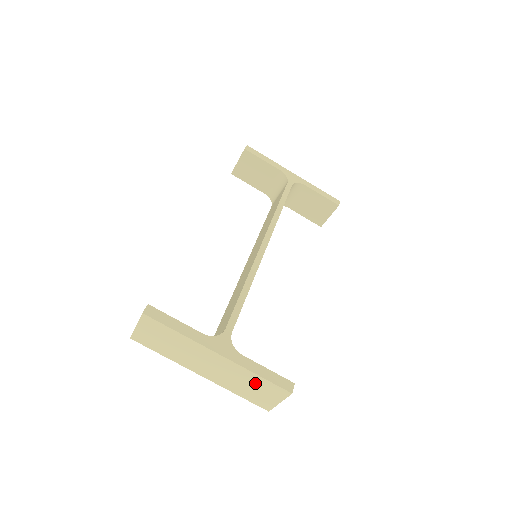
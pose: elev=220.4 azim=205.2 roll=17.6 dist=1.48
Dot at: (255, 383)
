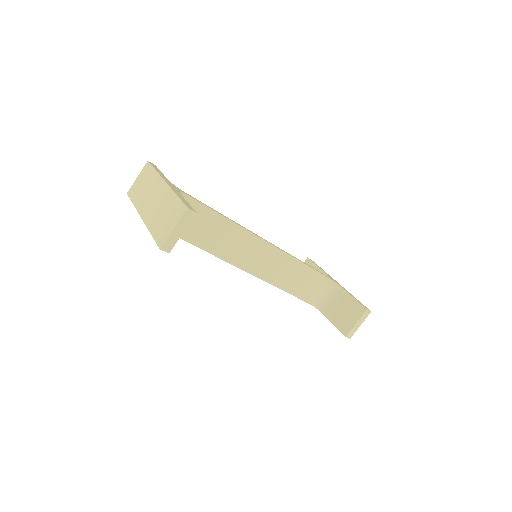
Dot at: (170, 207)
